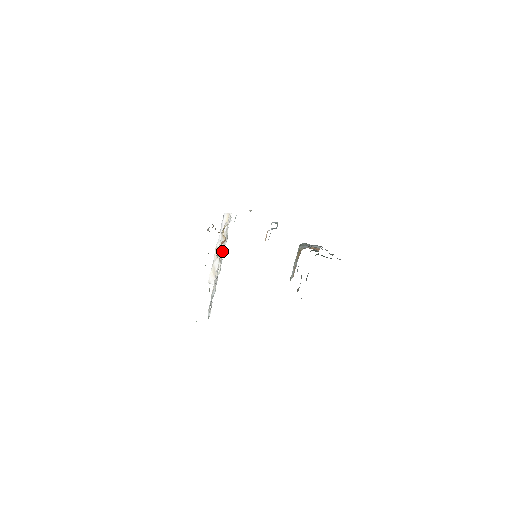
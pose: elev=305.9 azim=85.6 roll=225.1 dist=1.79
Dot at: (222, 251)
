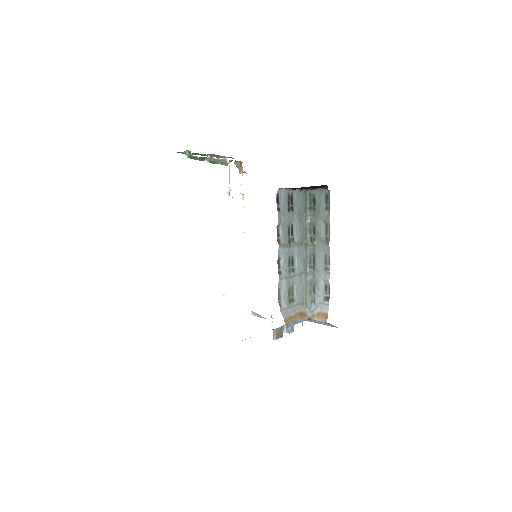
Dot at: occluded
